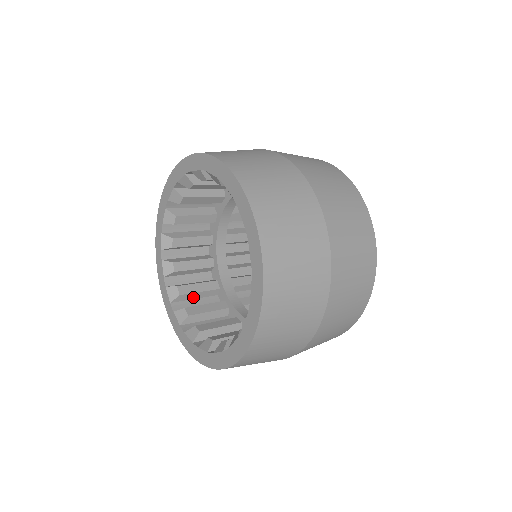
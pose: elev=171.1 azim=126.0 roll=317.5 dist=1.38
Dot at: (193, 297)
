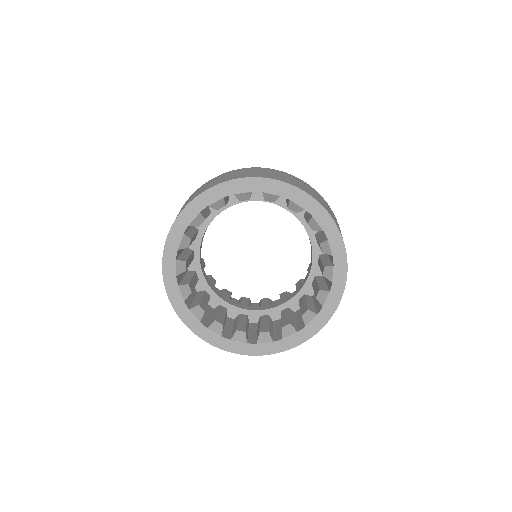
Dot at: (247, 331)
